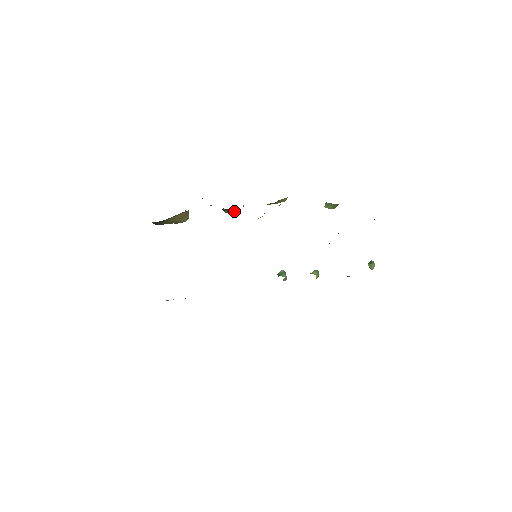
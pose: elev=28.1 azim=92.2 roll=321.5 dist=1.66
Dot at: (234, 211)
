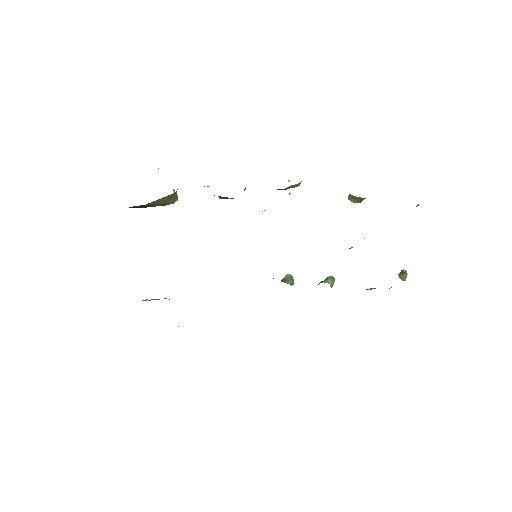
Dot at: occluded
